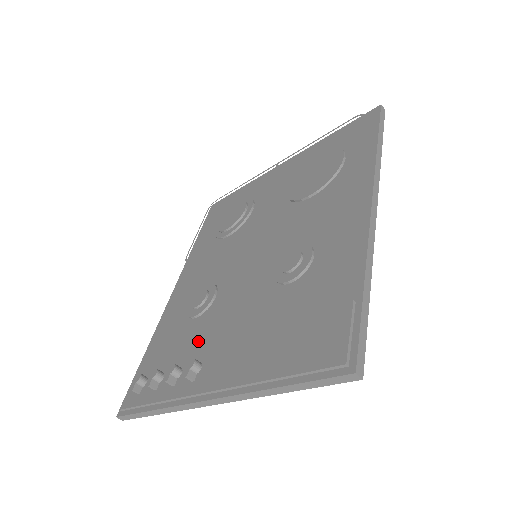
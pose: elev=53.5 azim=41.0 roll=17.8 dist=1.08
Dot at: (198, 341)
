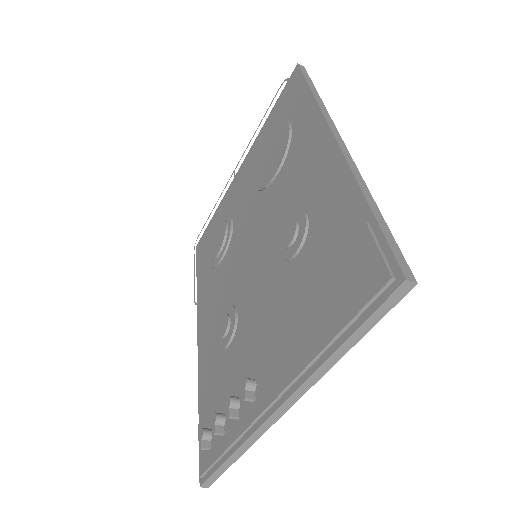
Dot at: (241, 363)
